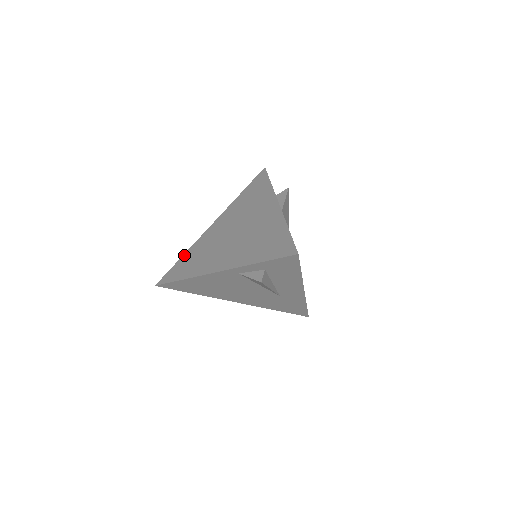
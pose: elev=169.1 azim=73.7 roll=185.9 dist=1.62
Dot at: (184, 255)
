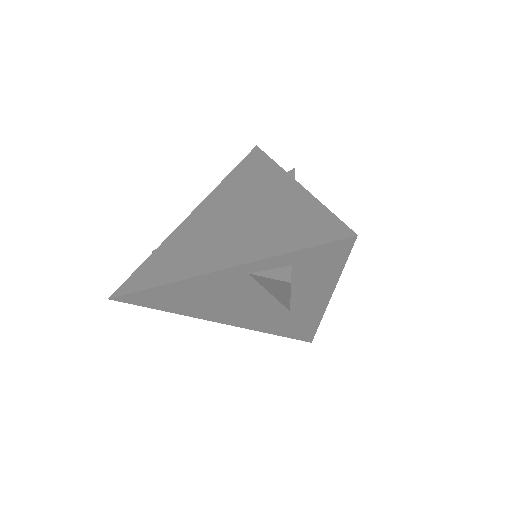
Dot at: (152, 255)
